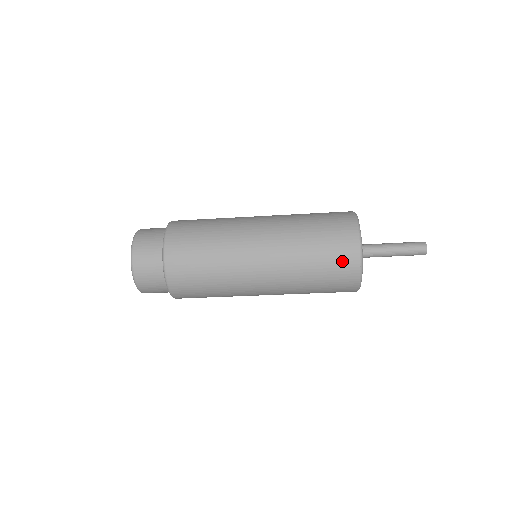
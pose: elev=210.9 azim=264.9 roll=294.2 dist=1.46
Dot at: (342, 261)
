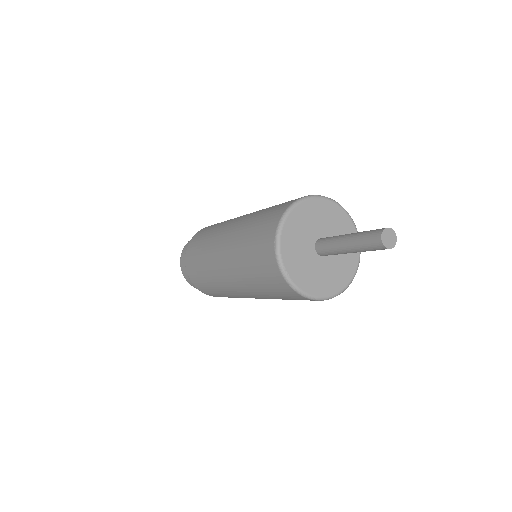
Dot at: occluded
